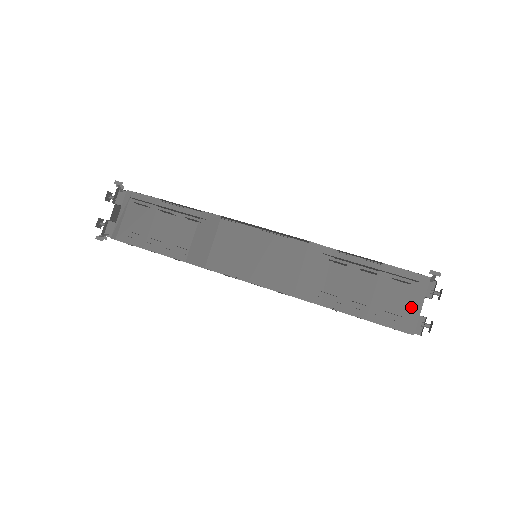
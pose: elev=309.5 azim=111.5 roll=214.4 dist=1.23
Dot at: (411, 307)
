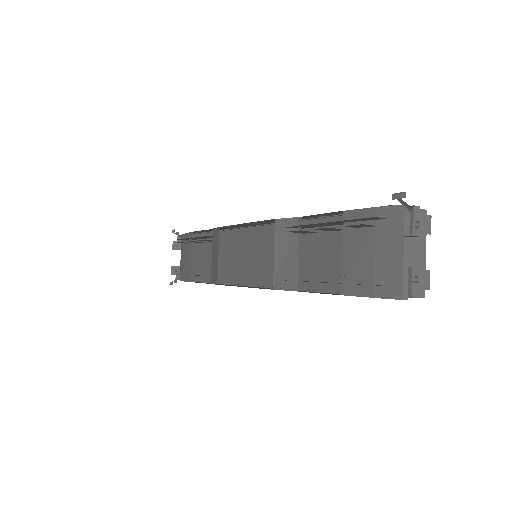
Dot at: (388, 258)
